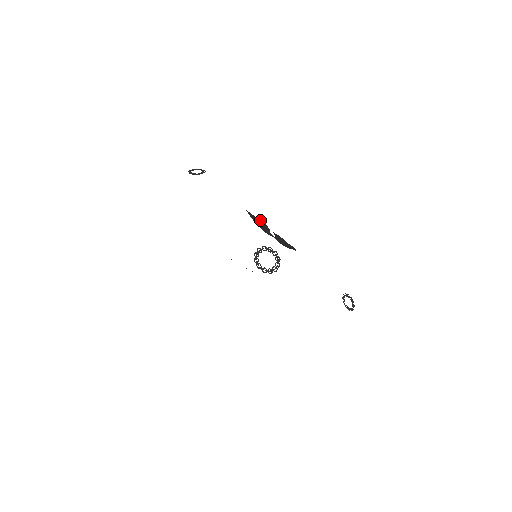
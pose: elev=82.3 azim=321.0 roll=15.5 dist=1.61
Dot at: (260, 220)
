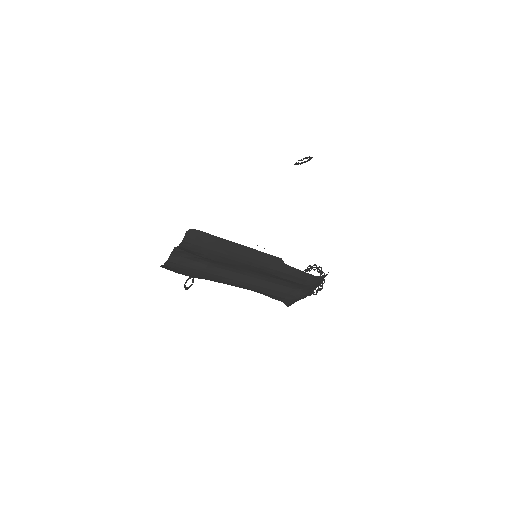
Dot at: occluded
